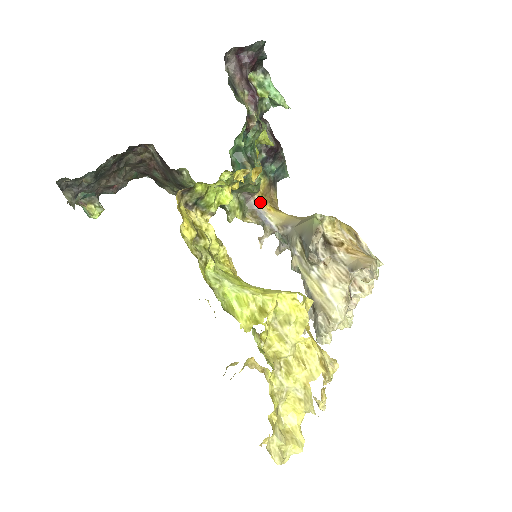
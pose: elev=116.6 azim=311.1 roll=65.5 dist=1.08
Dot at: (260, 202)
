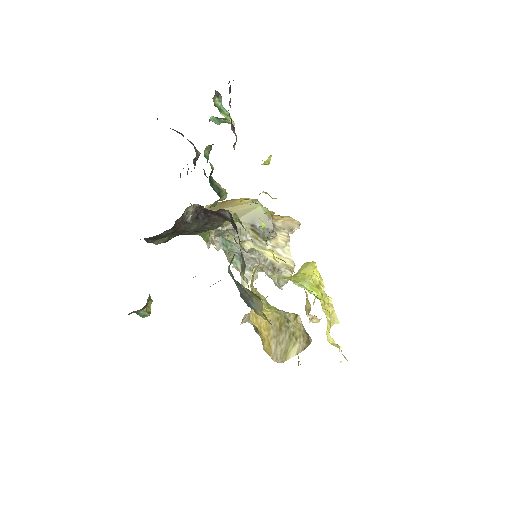
Dot at: occluded
